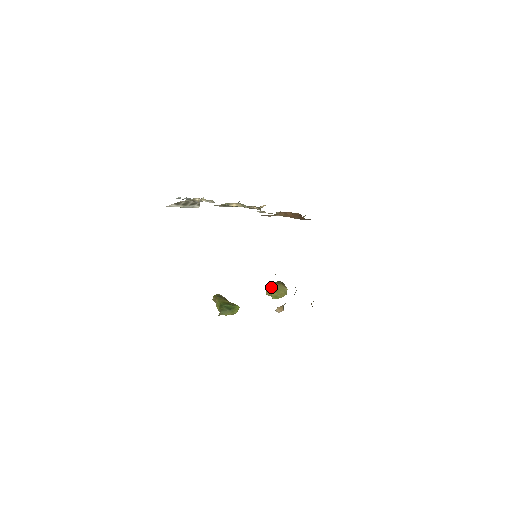
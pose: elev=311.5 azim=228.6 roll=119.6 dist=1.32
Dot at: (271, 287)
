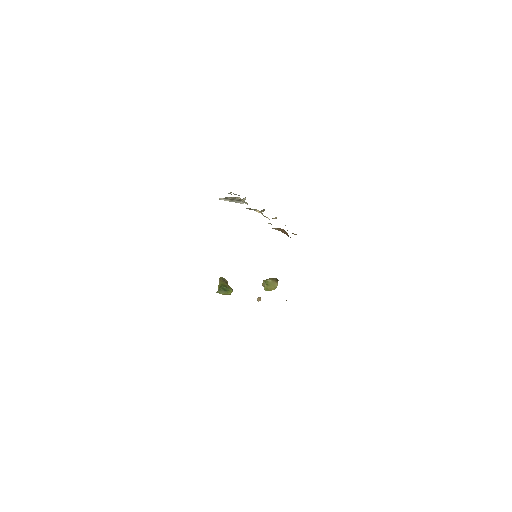
Dot at: (266, 281)
